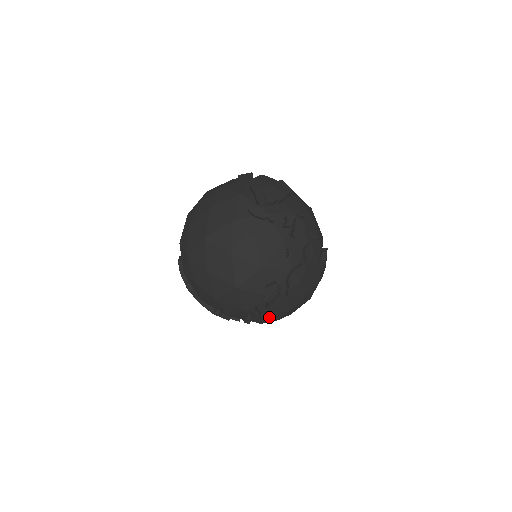
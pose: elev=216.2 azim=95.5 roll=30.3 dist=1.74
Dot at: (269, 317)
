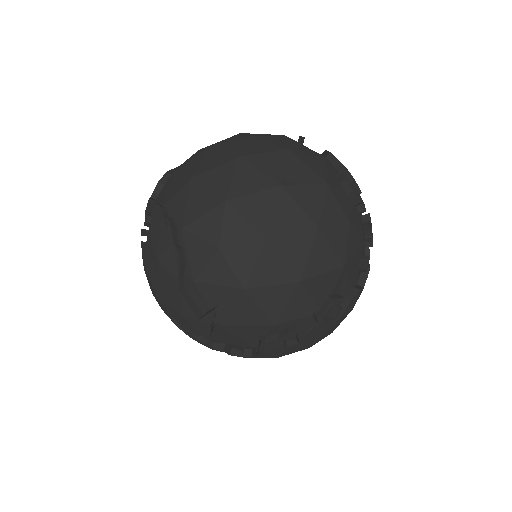
Dot at: (286, 348)
